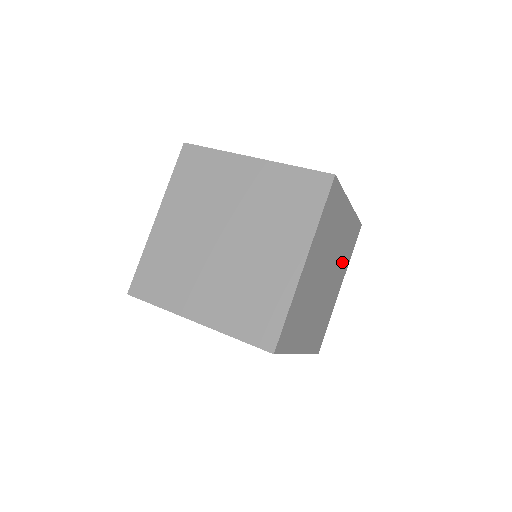
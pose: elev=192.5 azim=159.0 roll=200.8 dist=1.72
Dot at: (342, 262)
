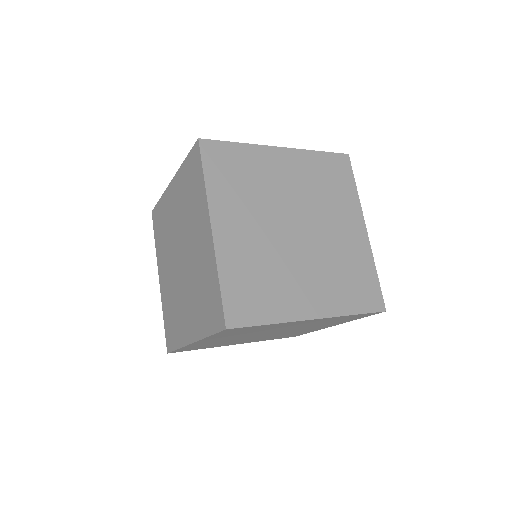
Dot at: (334, 203)
